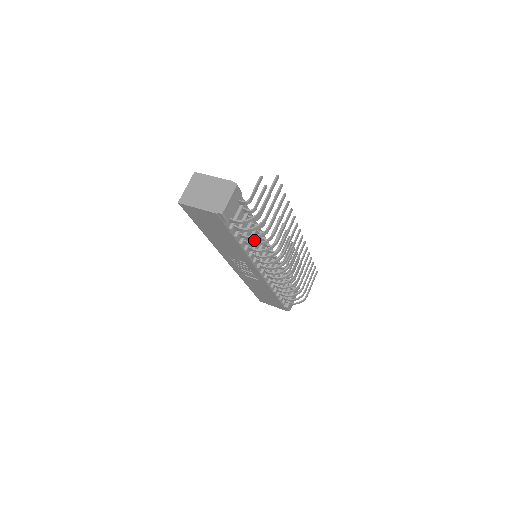
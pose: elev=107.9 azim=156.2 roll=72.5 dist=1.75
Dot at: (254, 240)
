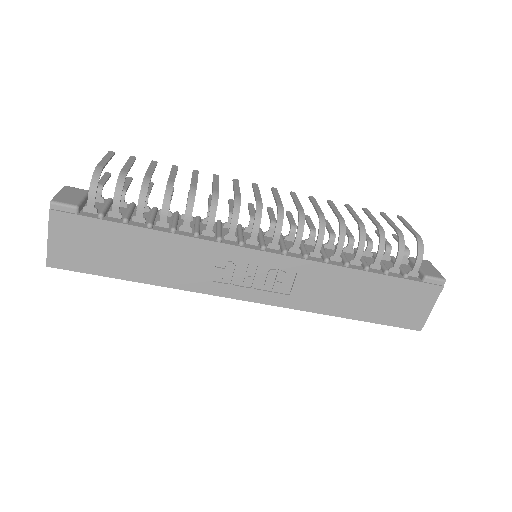
Dot at: (192, 226)
